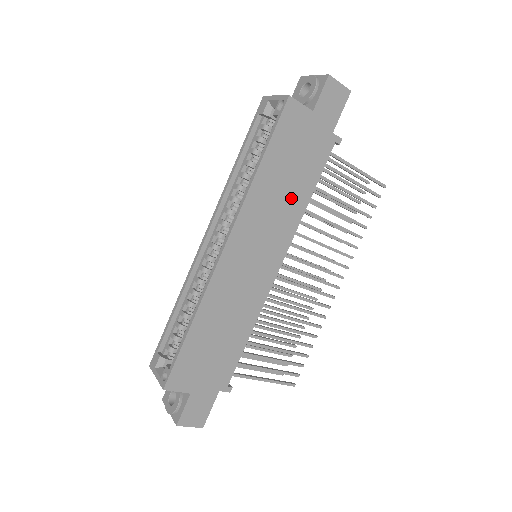
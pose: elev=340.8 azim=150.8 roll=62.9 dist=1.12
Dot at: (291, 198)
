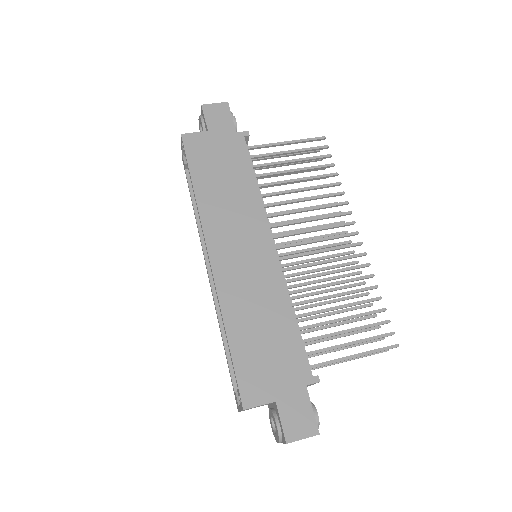
Dot at: (239, 192)
